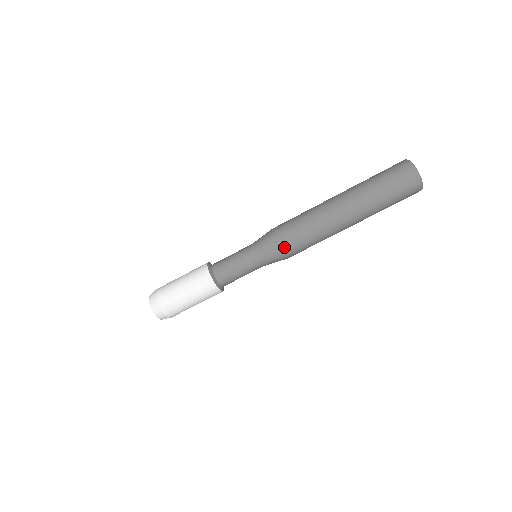
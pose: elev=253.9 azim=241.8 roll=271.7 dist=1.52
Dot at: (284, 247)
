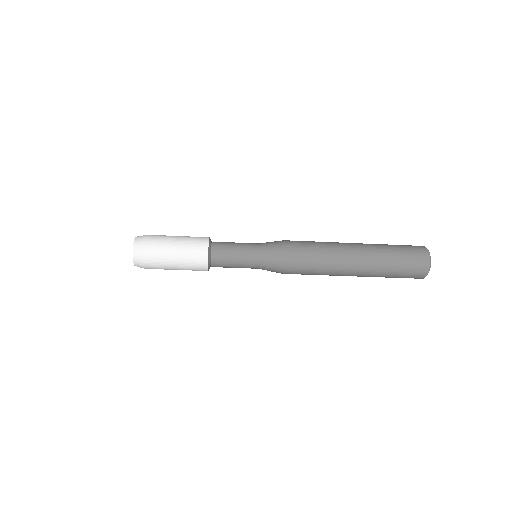
Dot at: (287, 272)
